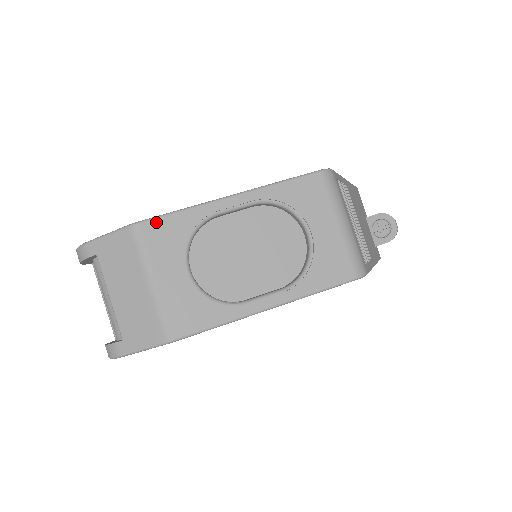
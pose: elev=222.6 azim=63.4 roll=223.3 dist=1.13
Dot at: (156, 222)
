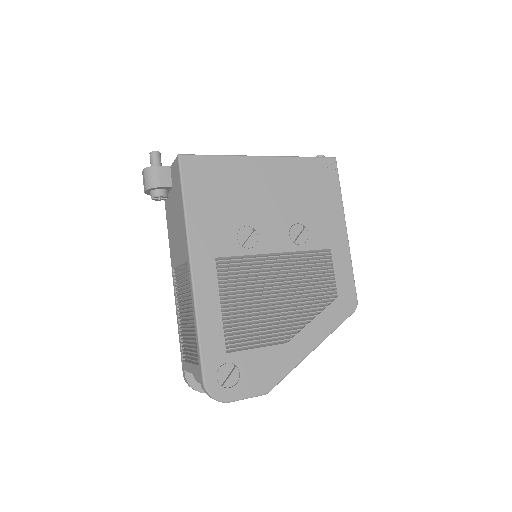
Dot at: (276, 384)
